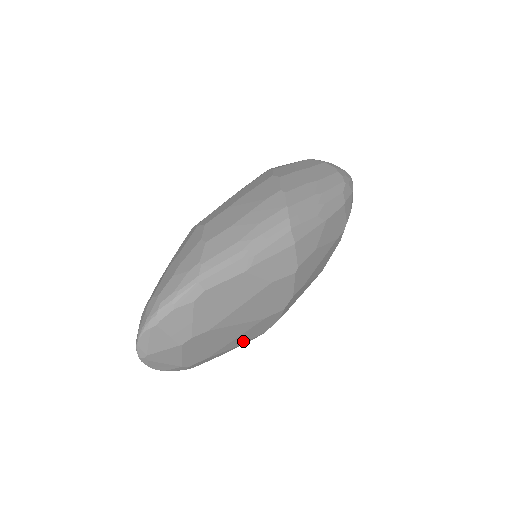
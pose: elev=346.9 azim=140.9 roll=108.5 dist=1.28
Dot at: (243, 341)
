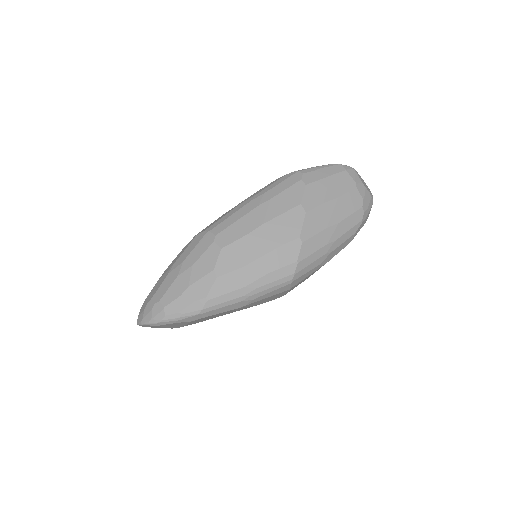
Dot at: occluded
